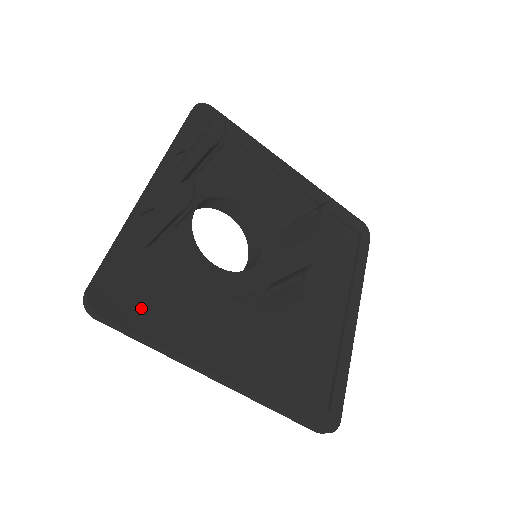
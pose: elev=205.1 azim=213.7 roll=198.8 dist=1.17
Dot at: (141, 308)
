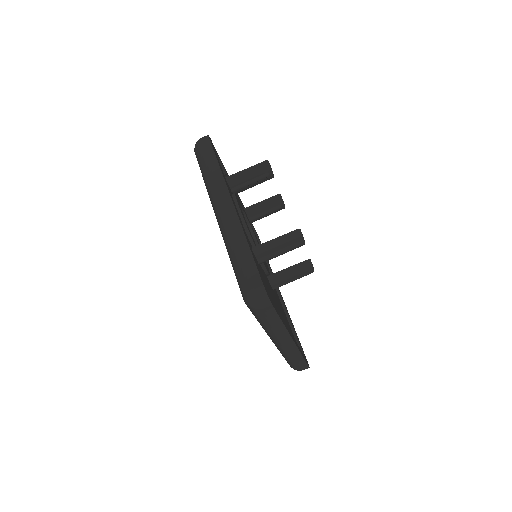
Dot at: occluded
